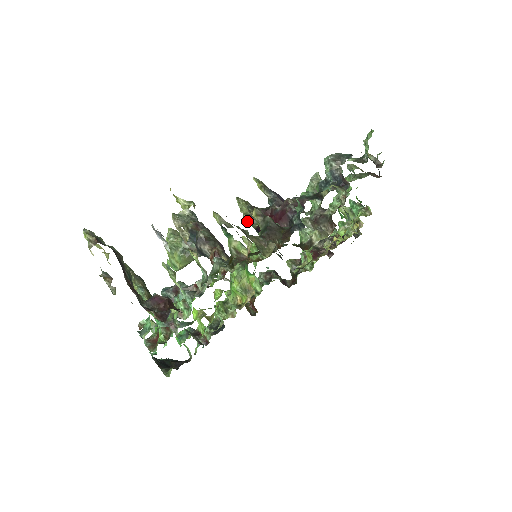
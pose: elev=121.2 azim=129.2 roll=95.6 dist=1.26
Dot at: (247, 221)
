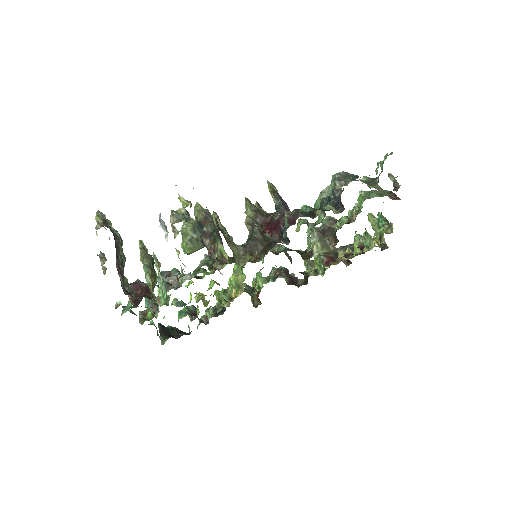
Dot at: occluded
